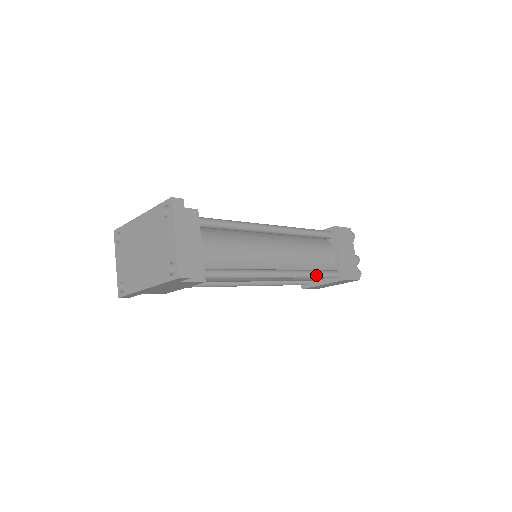
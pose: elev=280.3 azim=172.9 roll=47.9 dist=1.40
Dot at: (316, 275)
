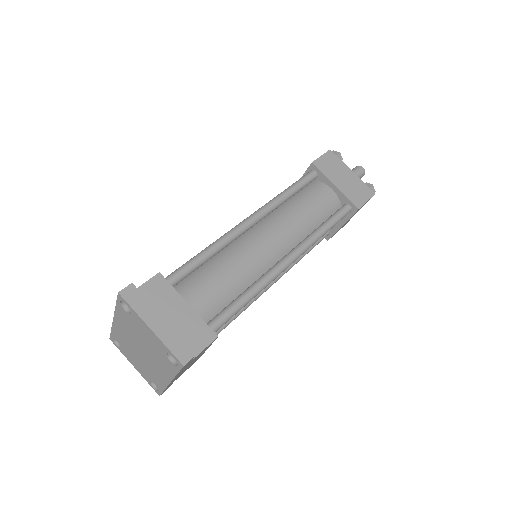
Dot at: (327, 228)
